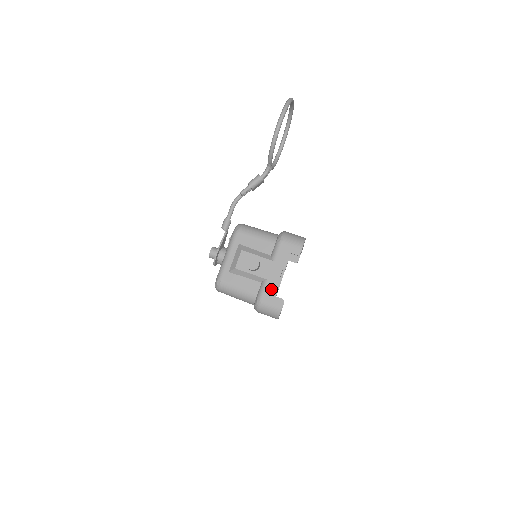
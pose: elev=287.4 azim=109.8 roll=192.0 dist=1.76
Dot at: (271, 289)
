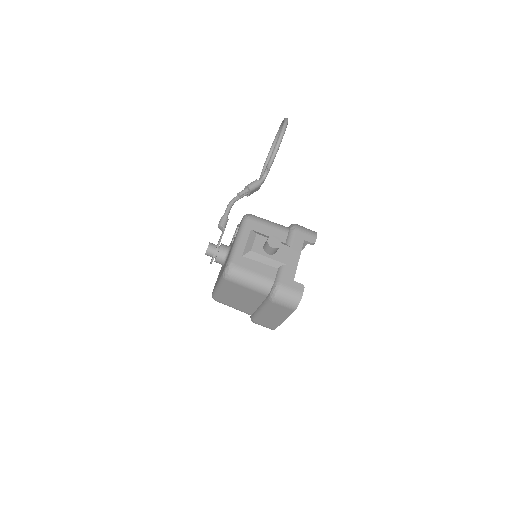
Dot at: (290, 274)
